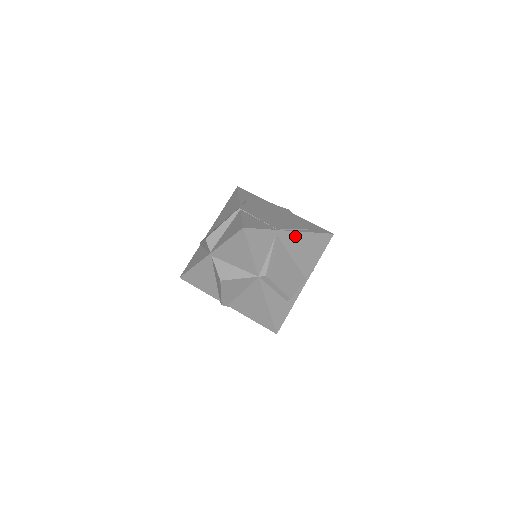
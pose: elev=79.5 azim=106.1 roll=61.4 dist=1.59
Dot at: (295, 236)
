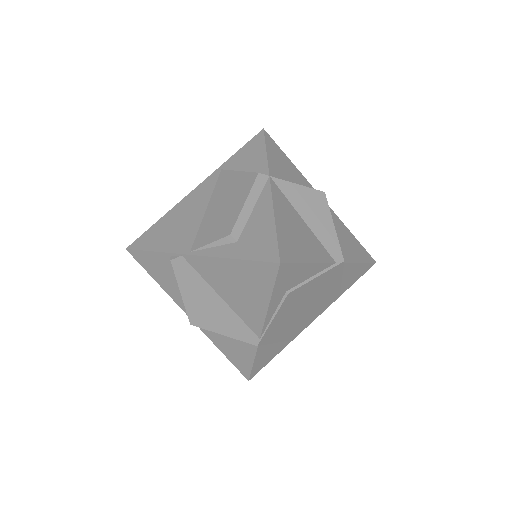
Dot at: occluded
